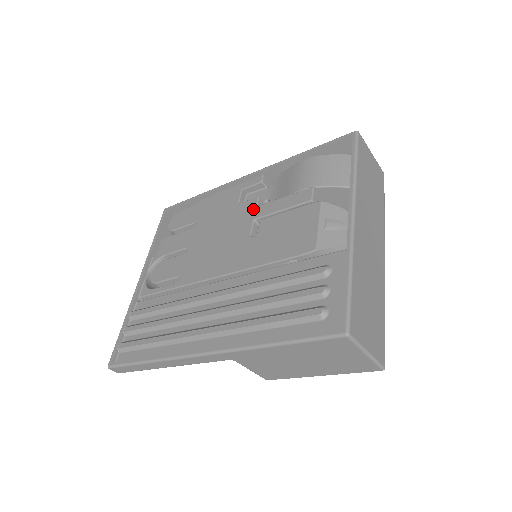
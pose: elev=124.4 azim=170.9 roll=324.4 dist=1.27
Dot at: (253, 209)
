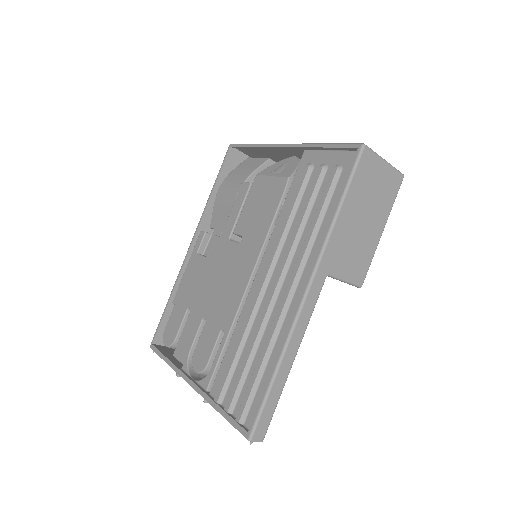
Dot at: (220, 240)
